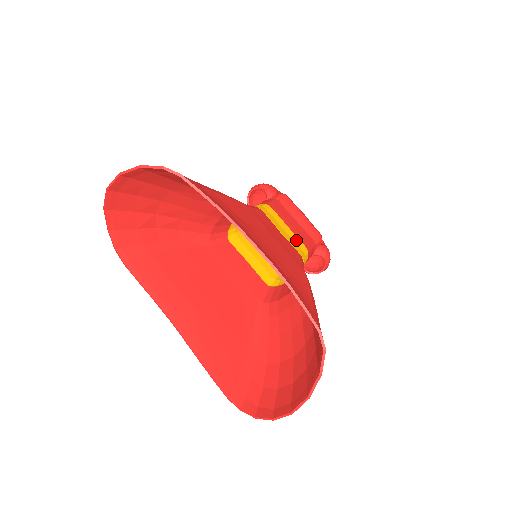
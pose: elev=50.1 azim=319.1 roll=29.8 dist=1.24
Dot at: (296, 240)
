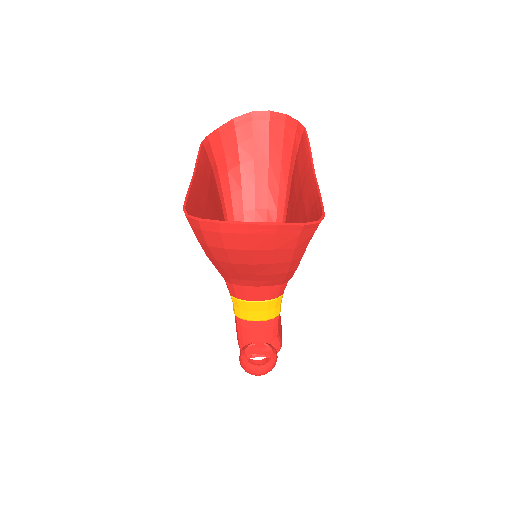
Dot at: occluded
